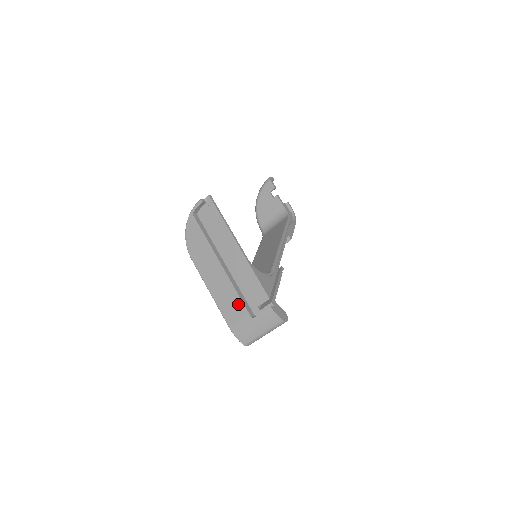
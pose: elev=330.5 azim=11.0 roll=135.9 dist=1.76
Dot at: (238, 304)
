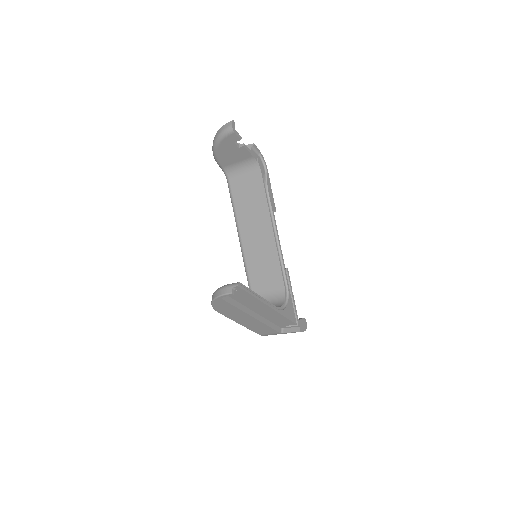
Dot at: (269, 330)
